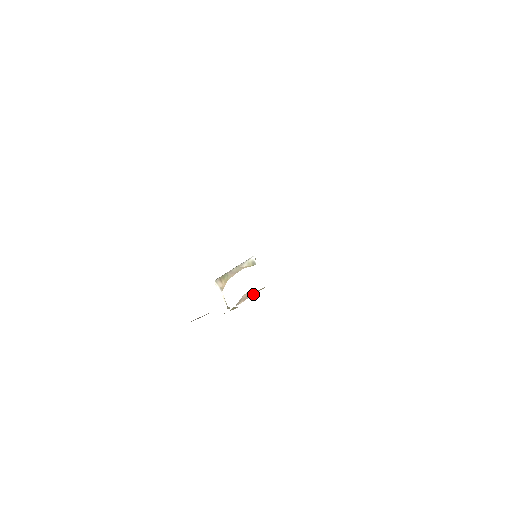
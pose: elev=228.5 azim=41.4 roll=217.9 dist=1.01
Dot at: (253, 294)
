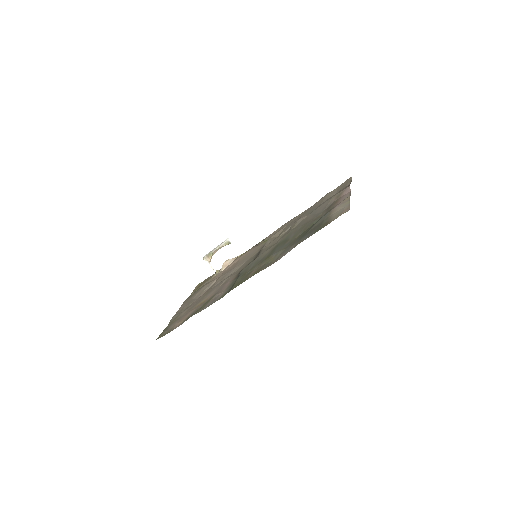
Dot at: (231, 262)
